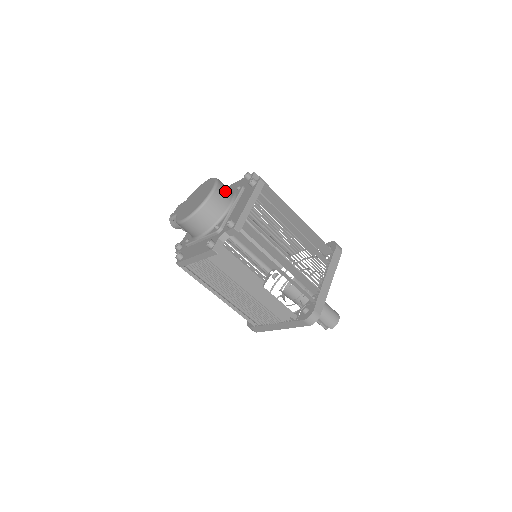
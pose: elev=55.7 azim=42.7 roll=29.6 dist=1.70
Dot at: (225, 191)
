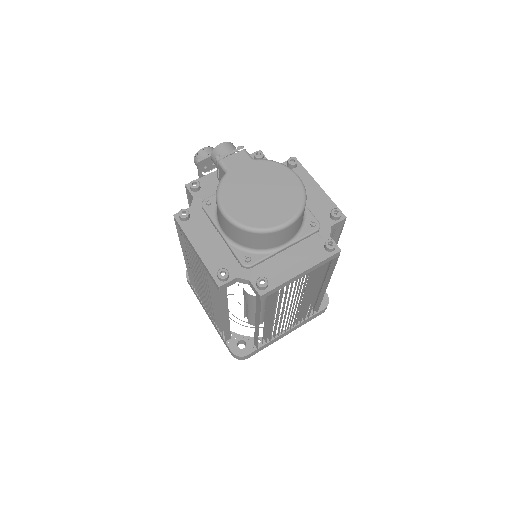
Dot at: (297, 226)
